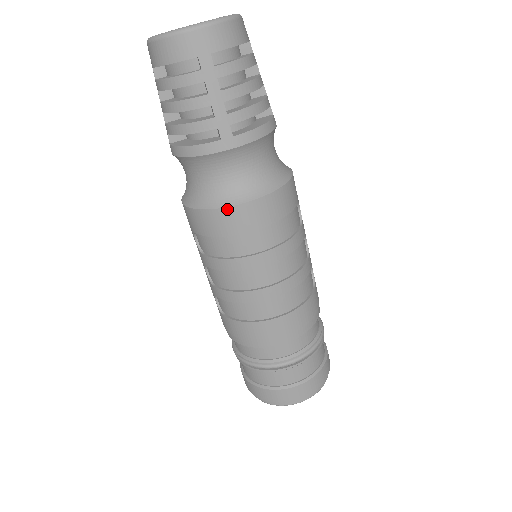
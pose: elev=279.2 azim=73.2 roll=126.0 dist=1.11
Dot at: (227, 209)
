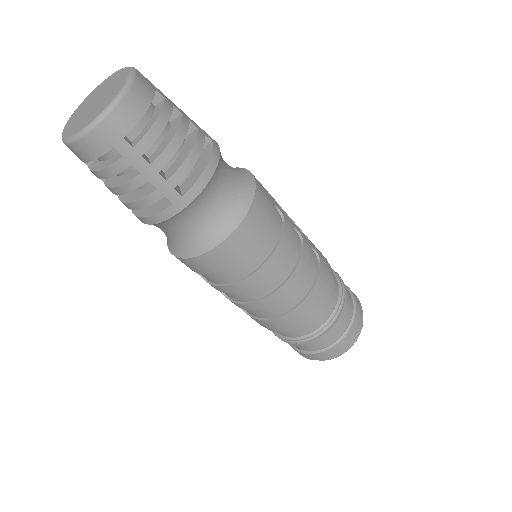
Dot at: (208, 253)
